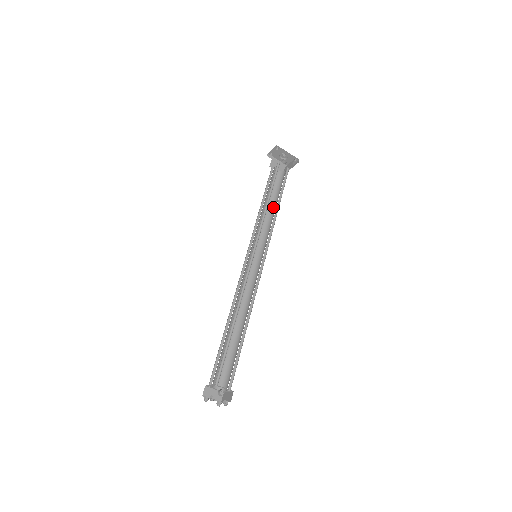
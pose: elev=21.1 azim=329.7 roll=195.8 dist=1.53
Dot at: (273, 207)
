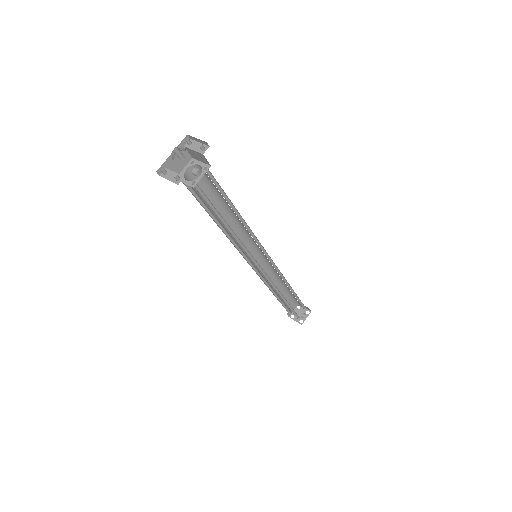
Dot at: (226, 208)
